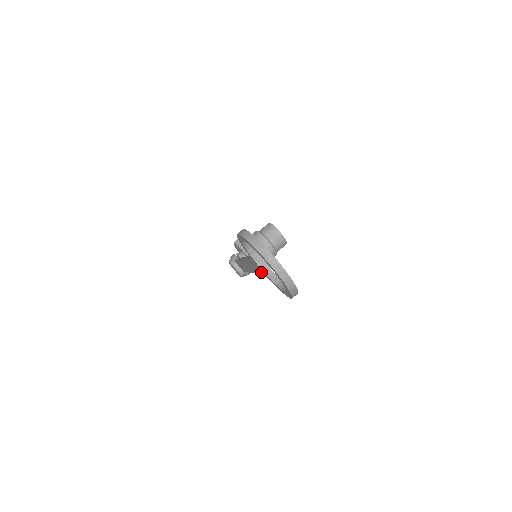
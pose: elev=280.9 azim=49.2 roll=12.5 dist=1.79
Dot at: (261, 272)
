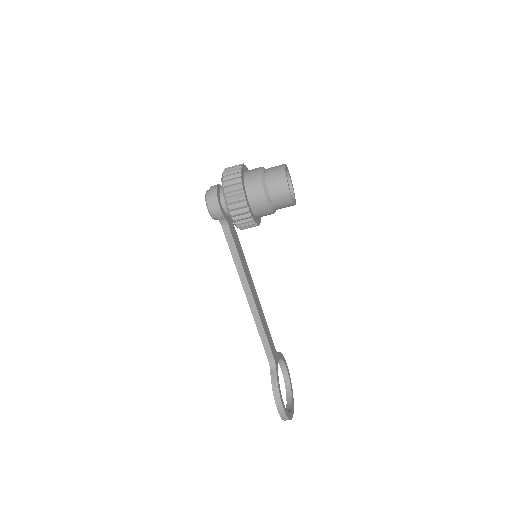
Dot at: occluded
